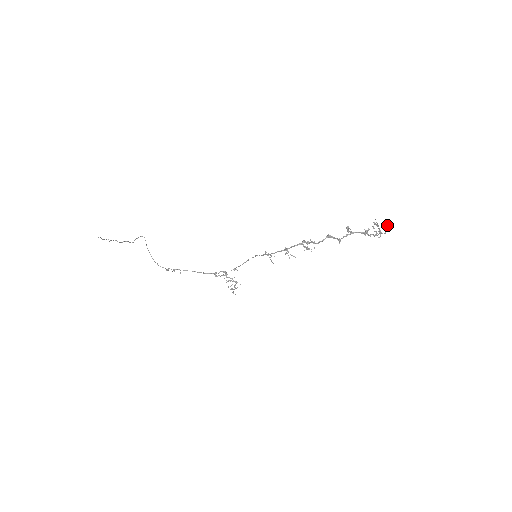
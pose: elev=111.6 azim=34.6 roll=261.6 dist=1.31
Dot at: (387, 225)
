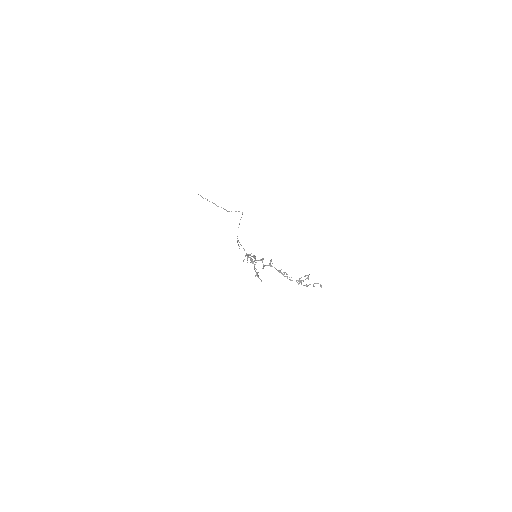
Dot at: occluded
